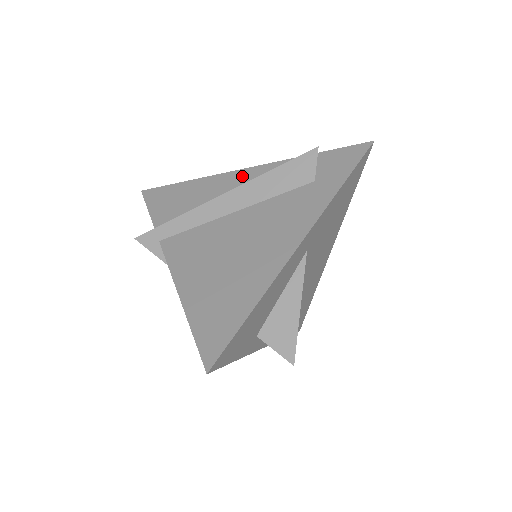
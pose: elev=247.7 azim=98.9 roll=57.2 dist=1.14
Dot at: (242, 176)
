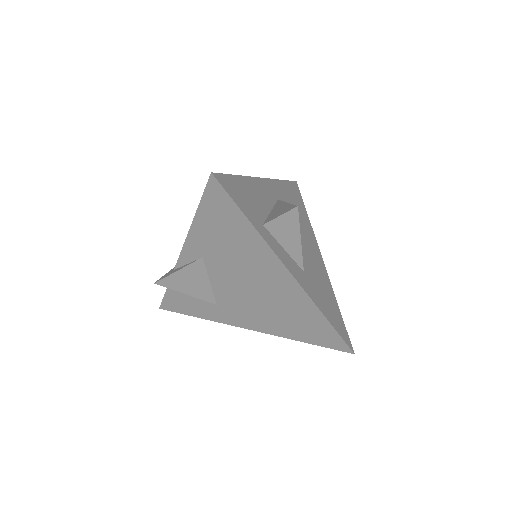
Dot at: occluded
